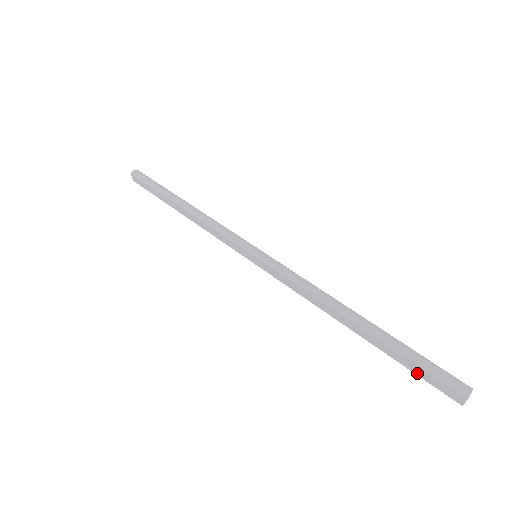
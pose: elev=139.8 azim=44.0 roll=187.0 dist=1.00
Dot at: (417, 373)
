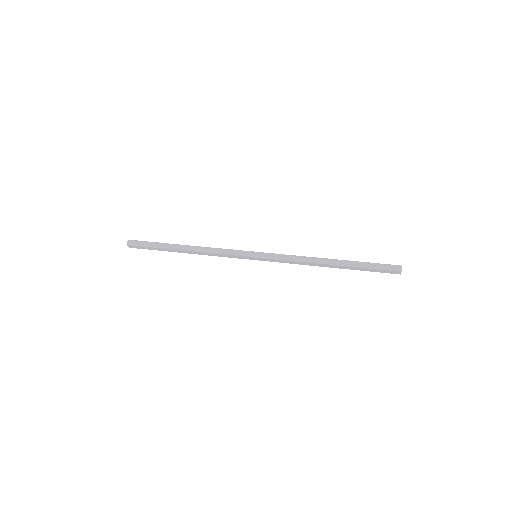
Dot at: (375, 271)
